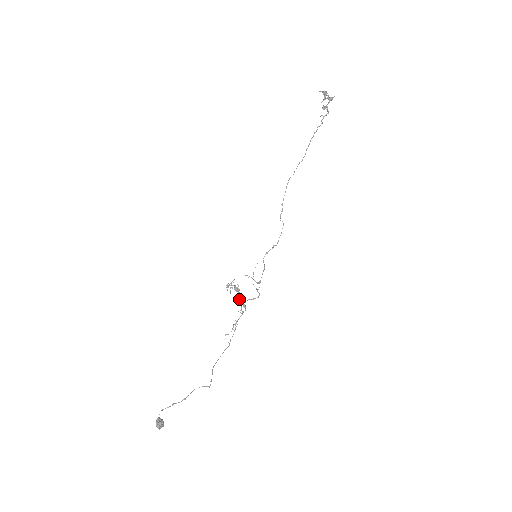
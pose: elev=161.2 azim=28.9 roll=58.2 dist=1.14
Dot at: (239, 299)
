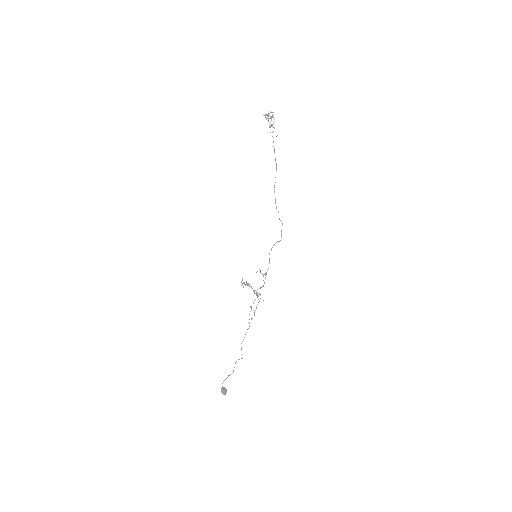
Dot at: (254, 291)
